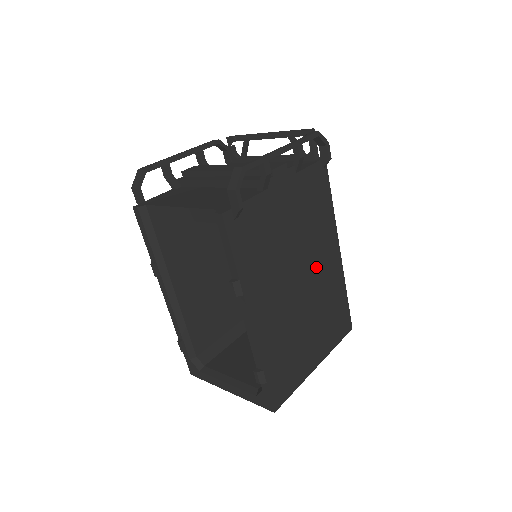
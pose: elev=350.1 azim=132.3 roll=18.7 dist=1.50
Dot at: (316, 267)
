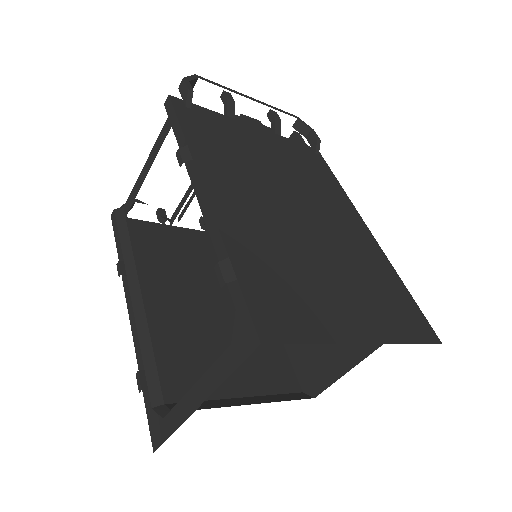
Dot at: (327, 218)
